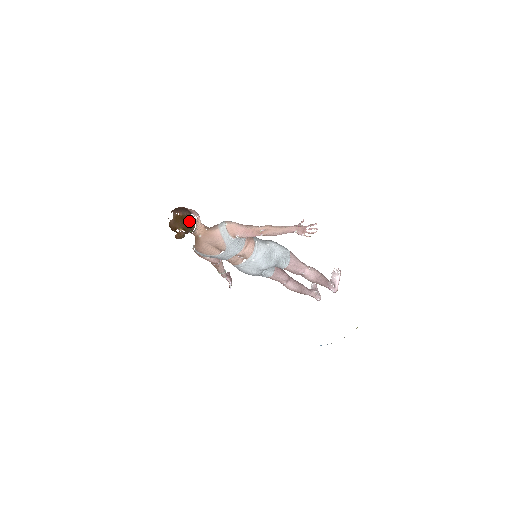
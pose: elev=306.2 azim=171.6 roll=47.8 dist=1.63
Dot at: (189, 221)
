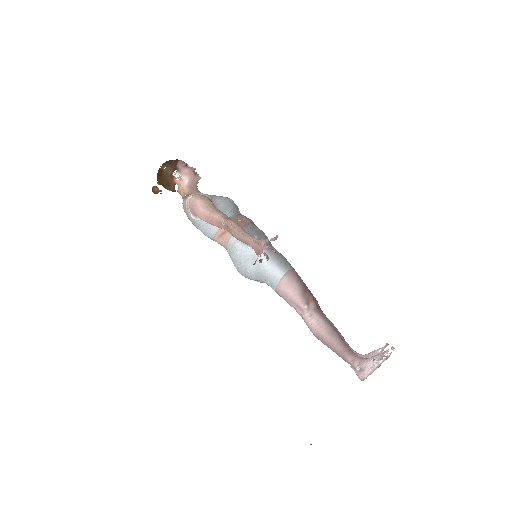
Dot at: (165, 178)
